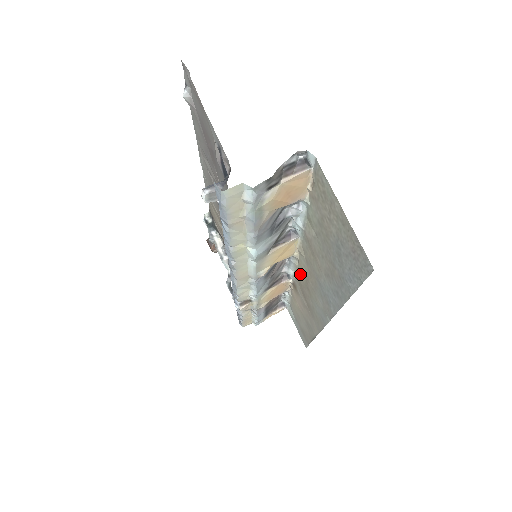
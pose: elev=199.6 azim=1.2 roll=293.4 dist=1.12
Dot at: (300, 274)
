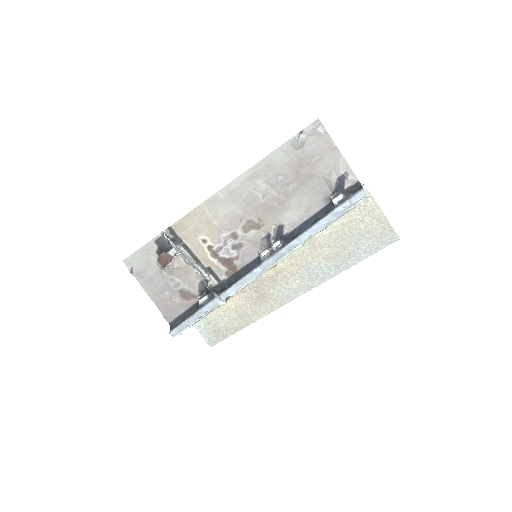
Dot at: (266, 271)
